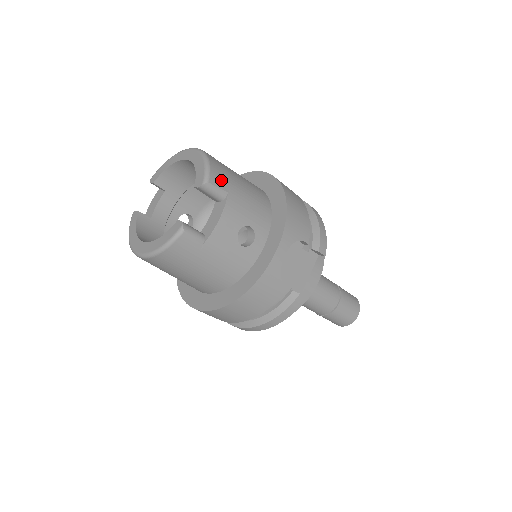
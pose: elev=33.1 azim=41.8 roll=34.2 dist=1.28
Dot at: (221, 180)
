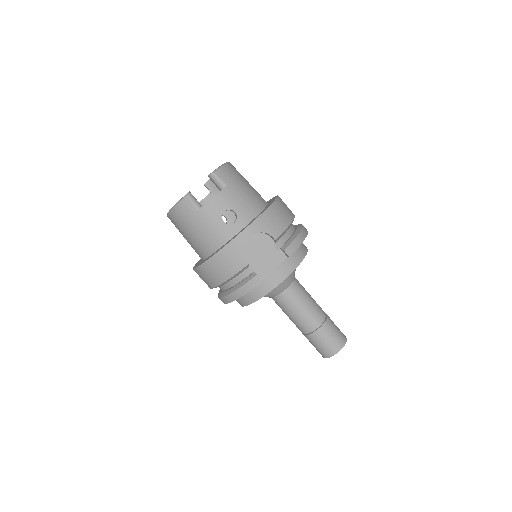
Dot at: (226, 177)
